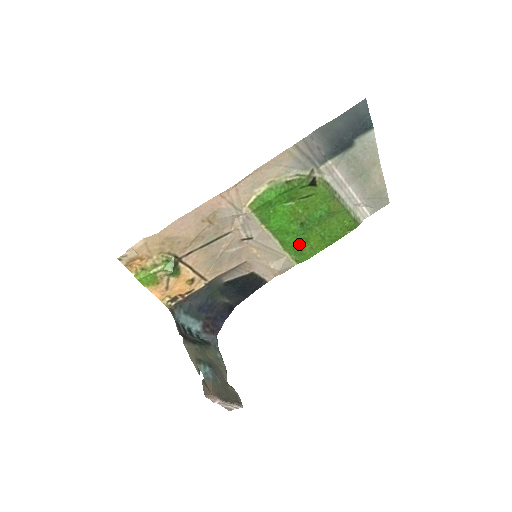
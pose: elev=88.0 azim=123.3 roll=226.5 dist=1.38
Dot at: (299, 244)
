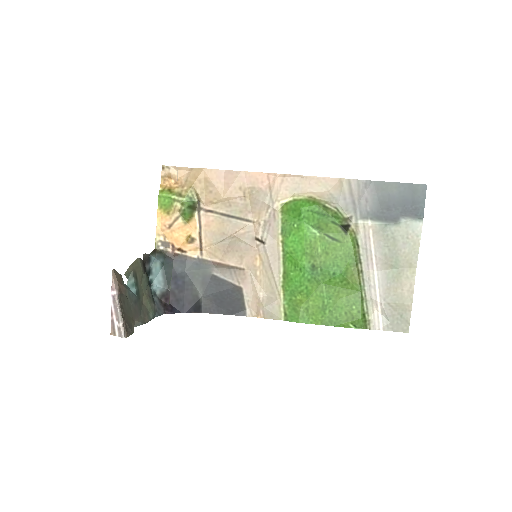
Dot at: (299, 292)
